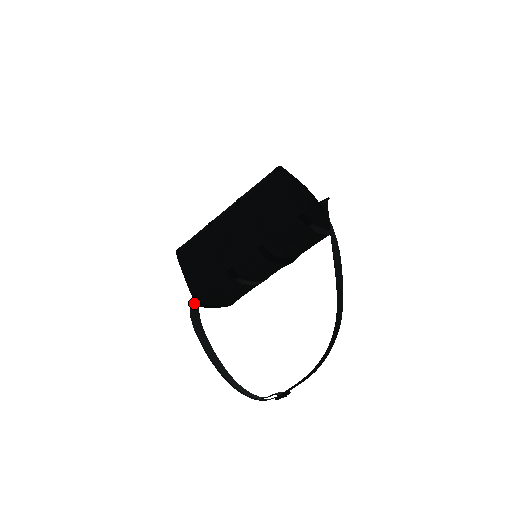
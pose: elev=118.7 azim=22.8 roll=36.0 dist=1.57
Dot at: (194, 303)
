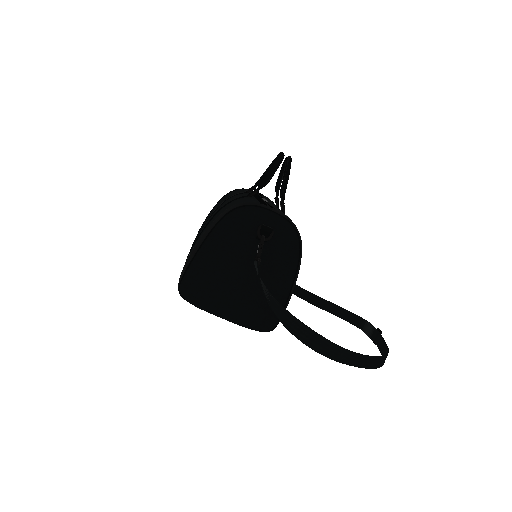
Dot at: occluded
